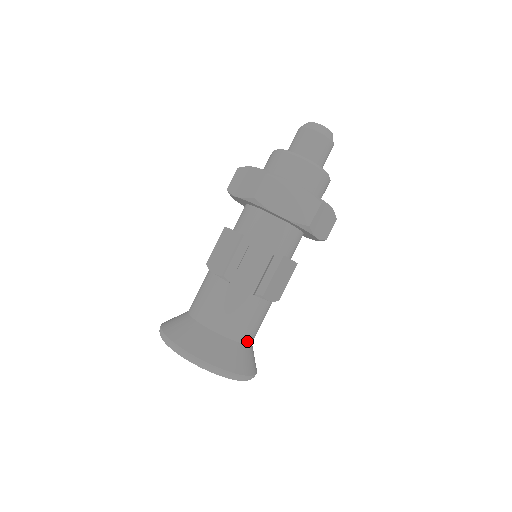
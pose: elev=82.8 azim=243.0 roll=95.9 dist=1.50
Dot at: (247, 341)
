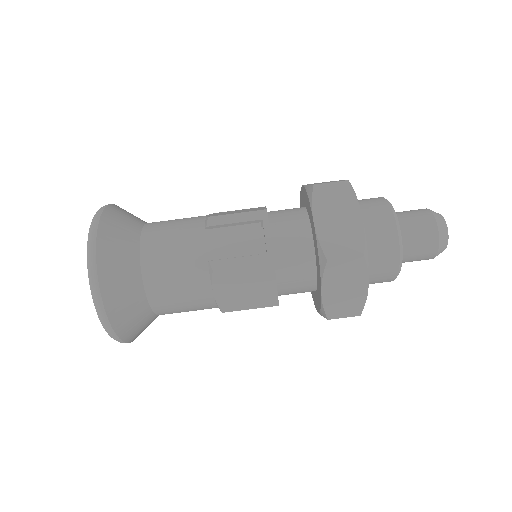
Dot at: (151, 296)
